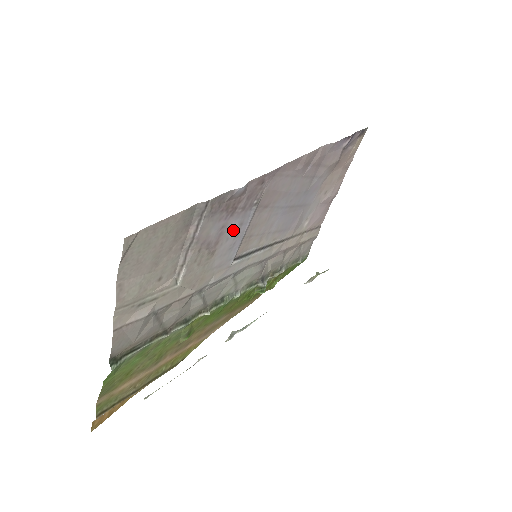
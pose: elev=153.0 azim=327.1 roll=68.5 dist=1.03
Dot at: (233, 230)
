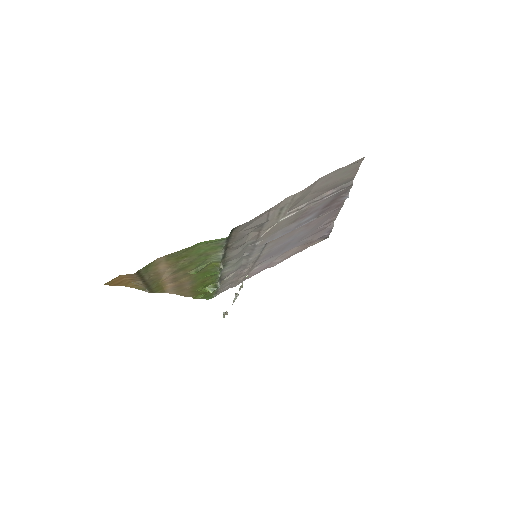
Dot at: (305, 219)
